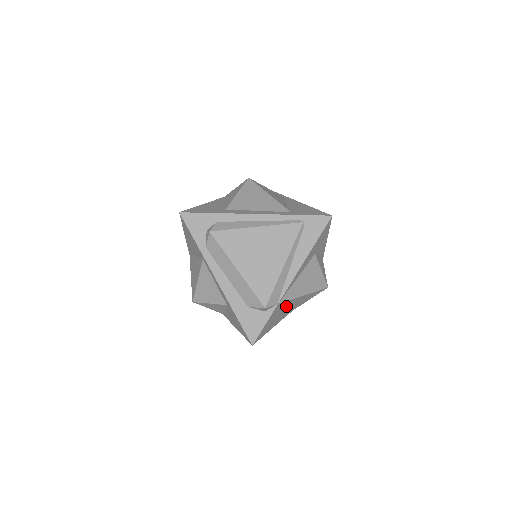
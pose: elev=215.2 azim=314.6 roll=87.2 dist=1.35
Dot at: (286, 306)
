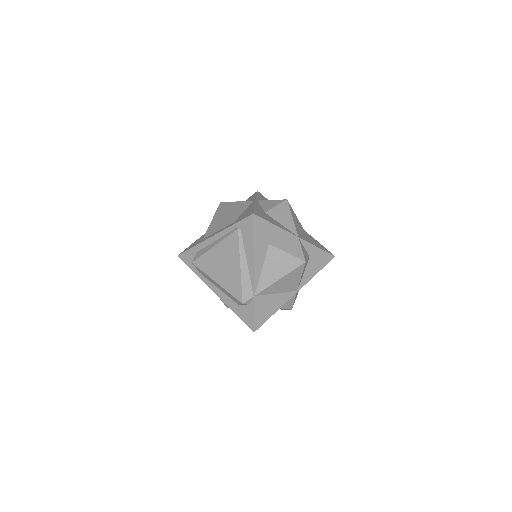
Dot at: (275, 291)
